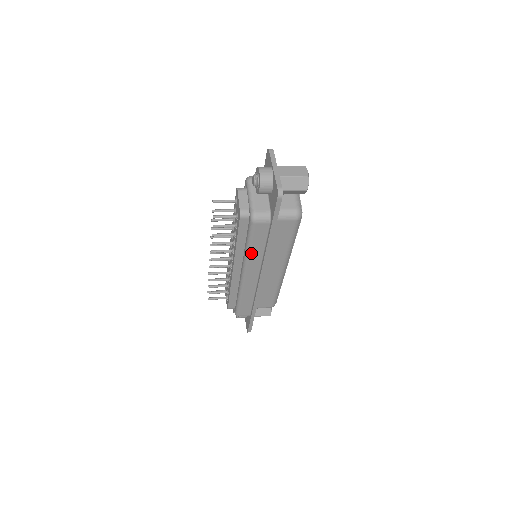
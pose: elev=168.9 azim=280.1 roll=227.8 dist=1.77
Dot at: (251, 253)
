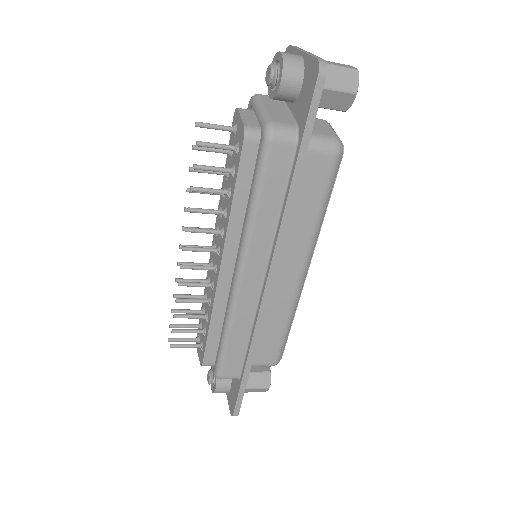
Dot at: (257, 219)
